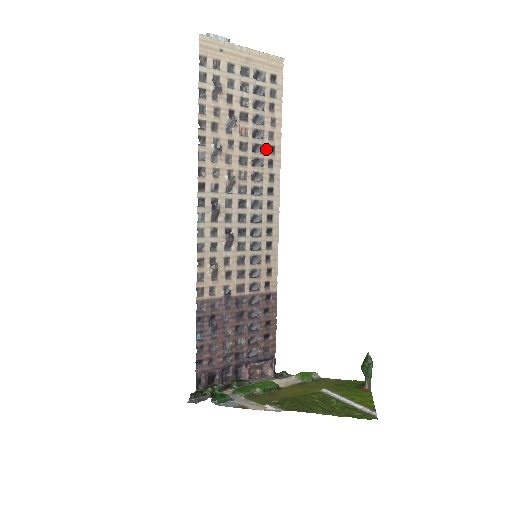
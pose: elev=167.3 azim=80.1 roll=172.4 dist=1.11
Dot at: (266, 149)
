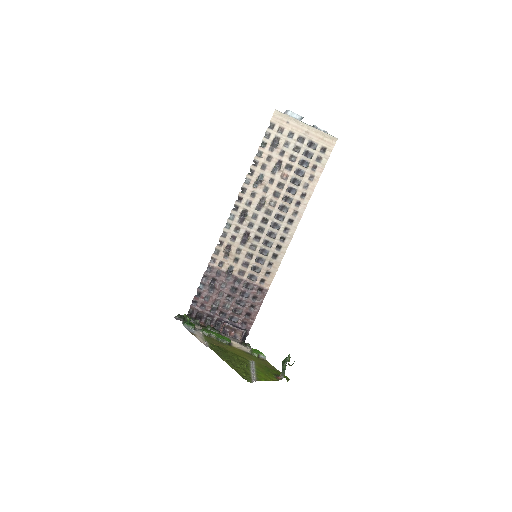
Dot at: (298, 193)
